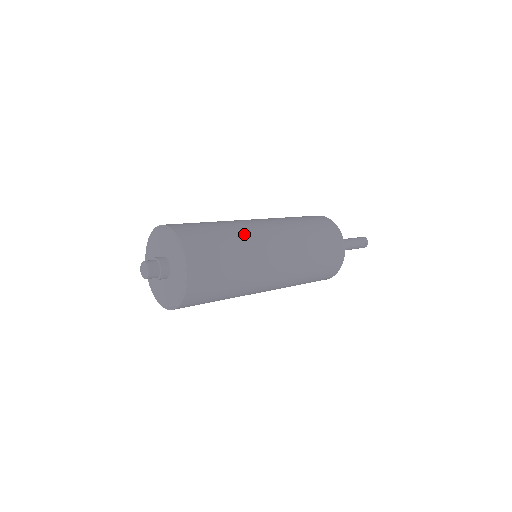
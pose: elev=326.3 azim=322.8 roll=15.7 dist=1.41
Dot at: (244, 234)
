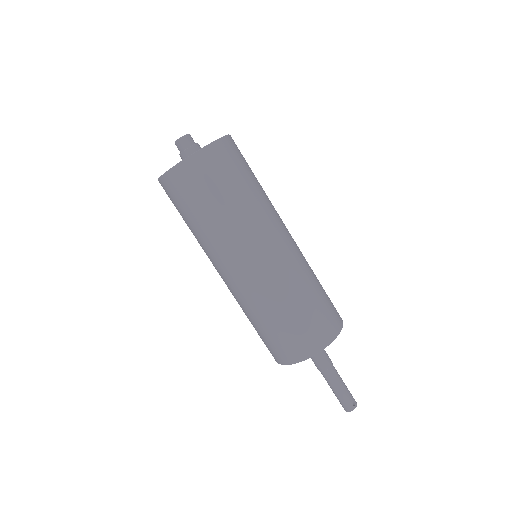
Dot at: occluded
